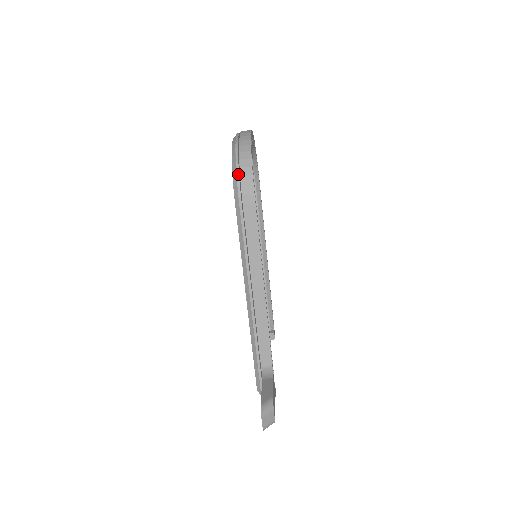
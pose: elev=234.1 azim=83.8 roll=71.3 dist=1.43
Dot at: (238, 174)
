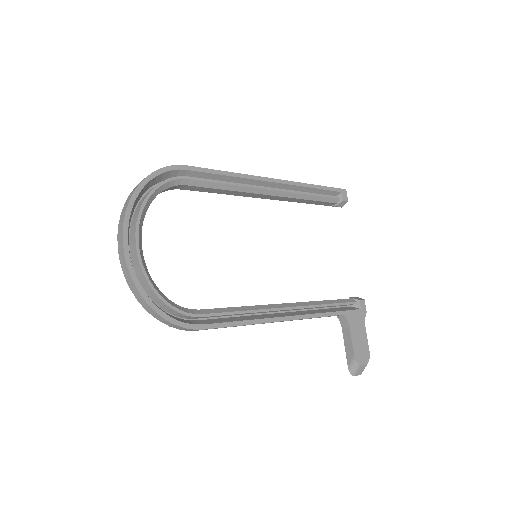
Dot at: (166, 323)
